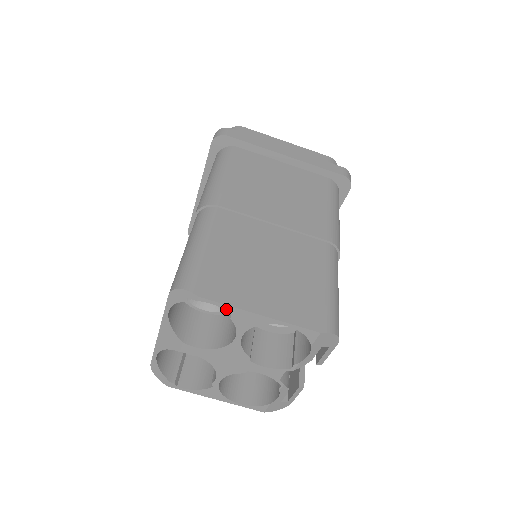
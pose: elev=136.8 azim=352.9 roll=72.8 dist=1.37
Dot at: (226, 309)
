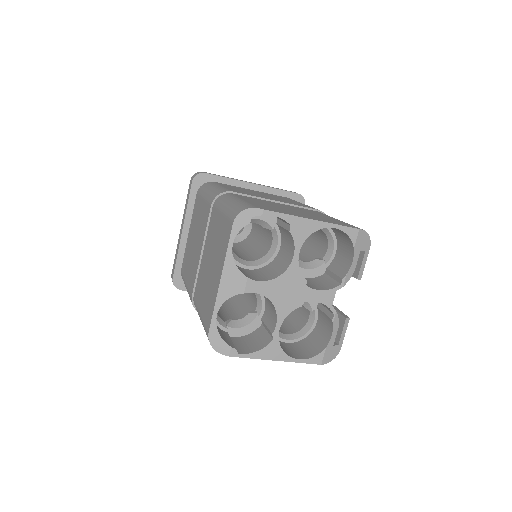
Dot at: (286, 220)
